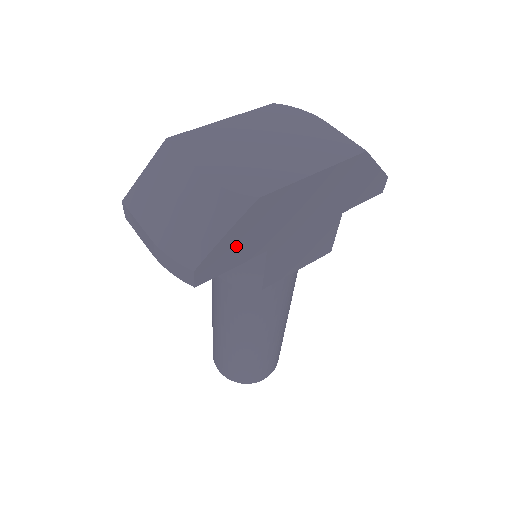
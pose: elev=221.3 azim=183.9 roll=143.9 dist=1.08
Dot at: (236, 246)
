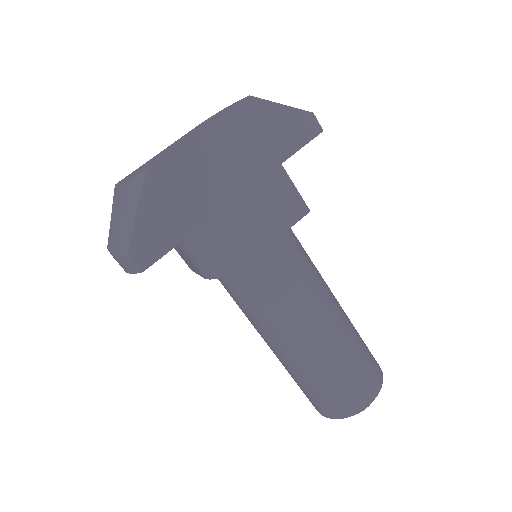
Dot at: (161, 221)
